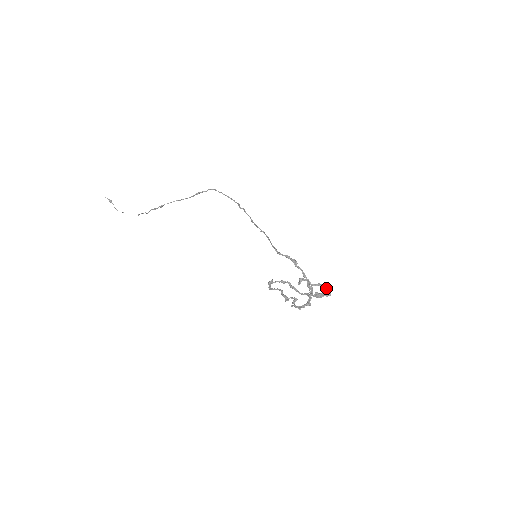
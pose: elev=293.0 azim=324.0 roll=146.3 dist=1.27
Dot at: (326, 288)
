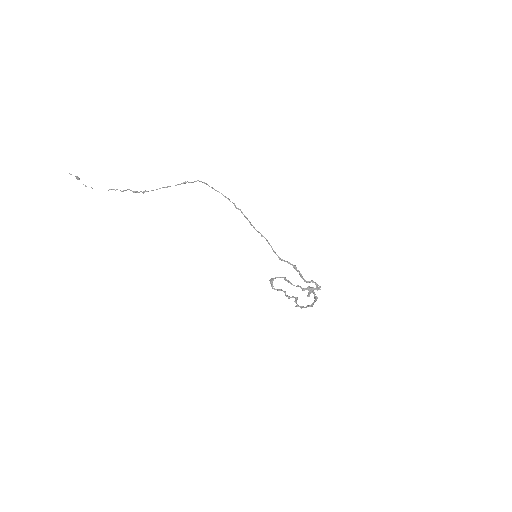
Dot at: (317, 284)
